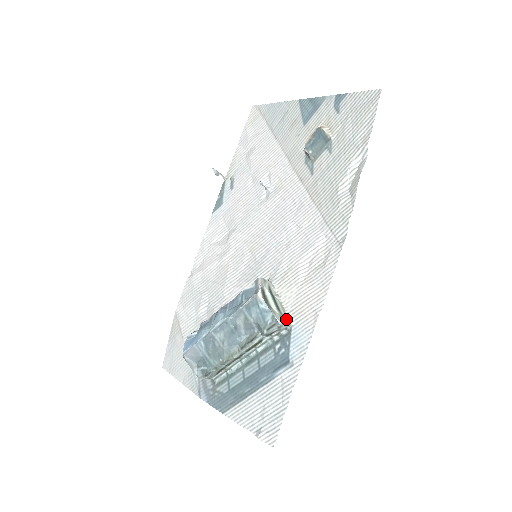
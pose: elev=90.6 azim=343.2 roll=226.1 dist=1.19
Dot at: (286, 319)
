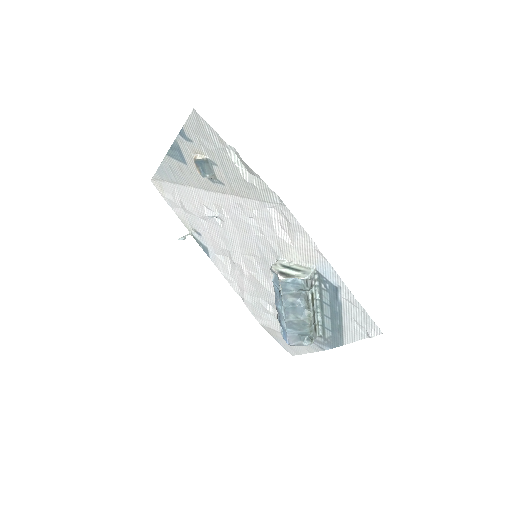
Dot at: (309, 270)
